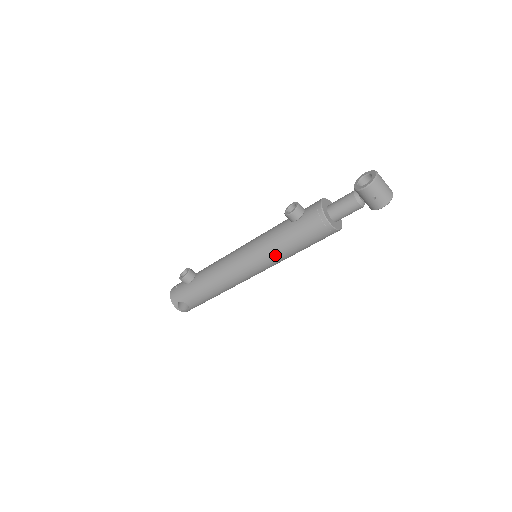
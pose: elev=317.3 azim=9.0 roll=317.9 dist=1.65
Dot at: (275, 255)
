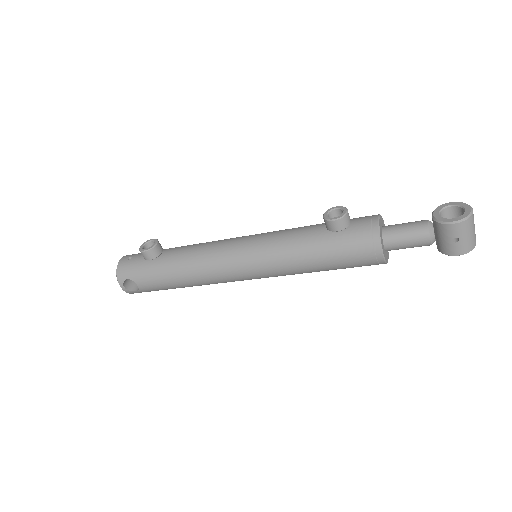
Dot at: (288, 265)
